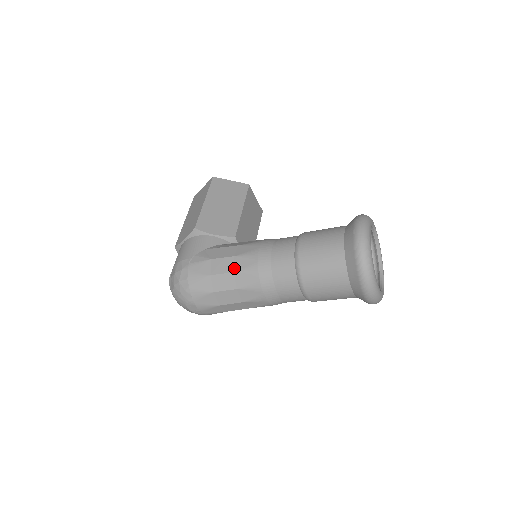
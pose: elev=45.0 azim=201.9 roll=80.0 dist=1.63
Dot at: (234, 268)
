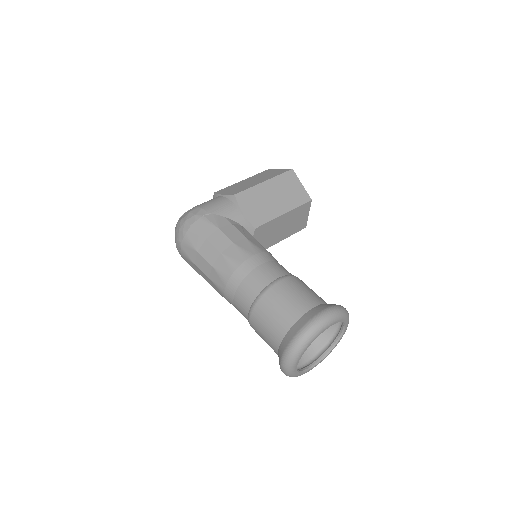
Dot at: (224, 250)
